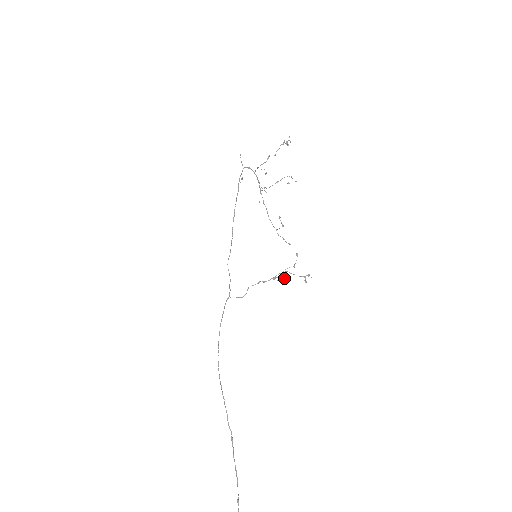
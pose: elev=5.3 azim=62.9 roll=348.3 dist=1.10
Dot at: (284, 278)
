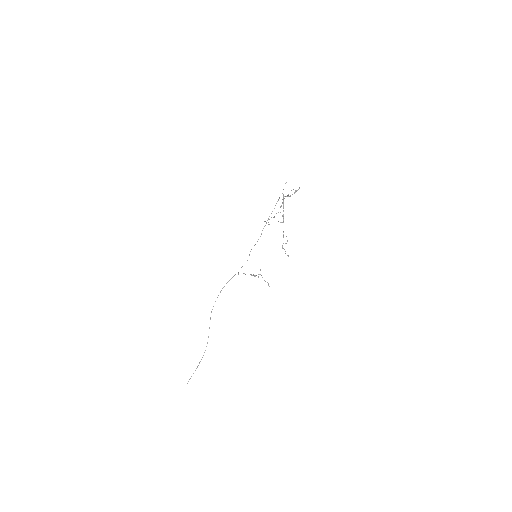
Dot at: occluded
